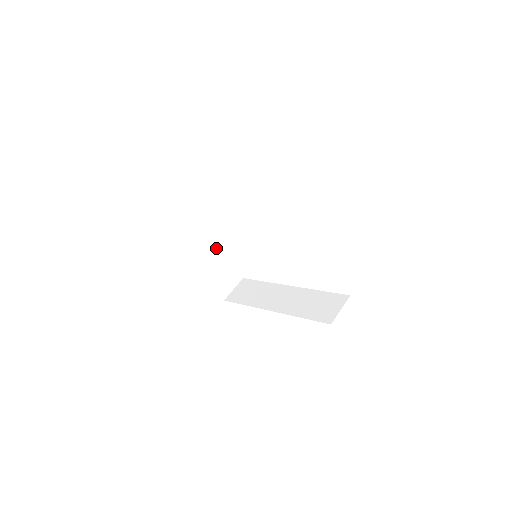
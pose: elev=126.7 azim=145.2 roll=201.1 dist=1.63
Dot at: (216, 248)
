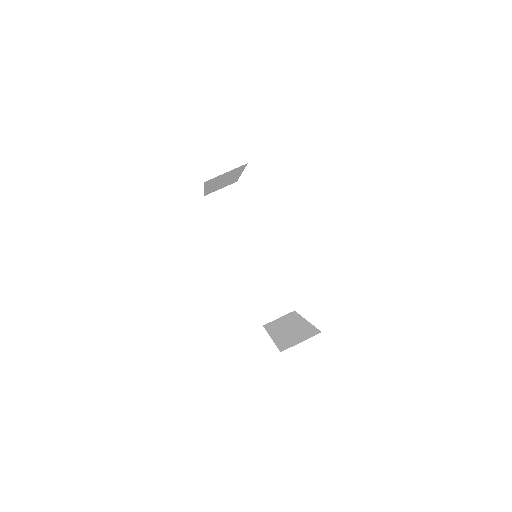
Dot at: (232, 178)
